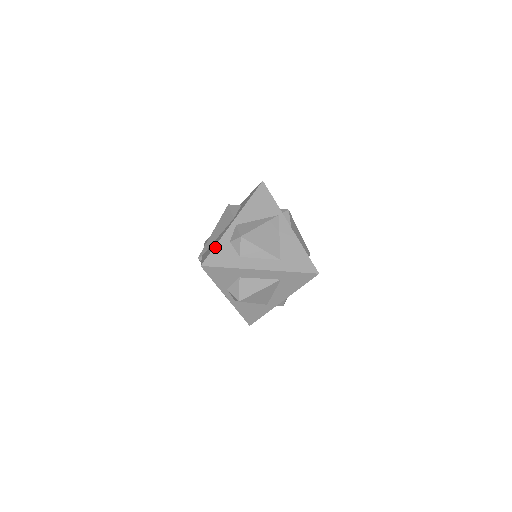
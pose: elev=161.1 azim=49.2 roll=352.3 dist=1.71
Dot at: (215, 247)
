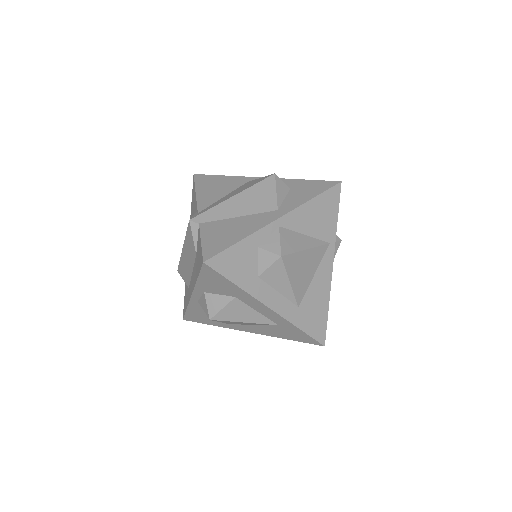
Dot at: (237, 244)
